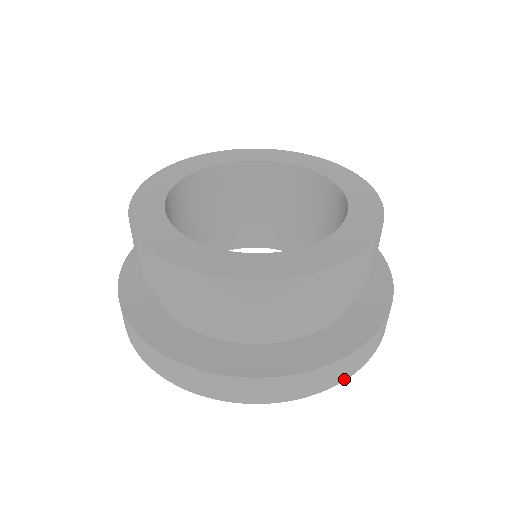
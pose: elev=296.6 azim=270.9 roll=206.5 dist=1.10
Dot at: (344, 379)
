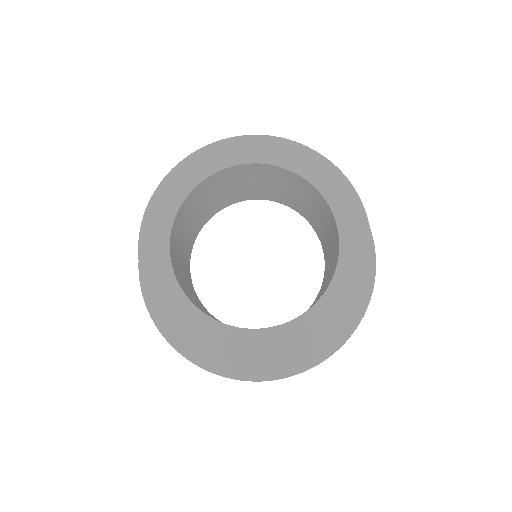
Dot at: occluded
